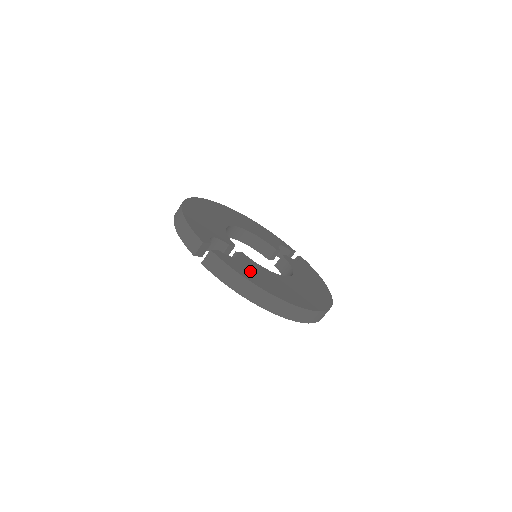
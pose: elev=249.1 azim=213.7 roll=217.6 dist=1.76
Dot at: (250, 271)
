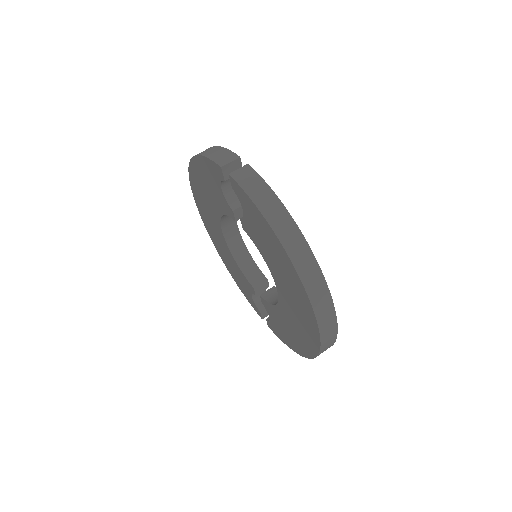
Dot at: occluded
